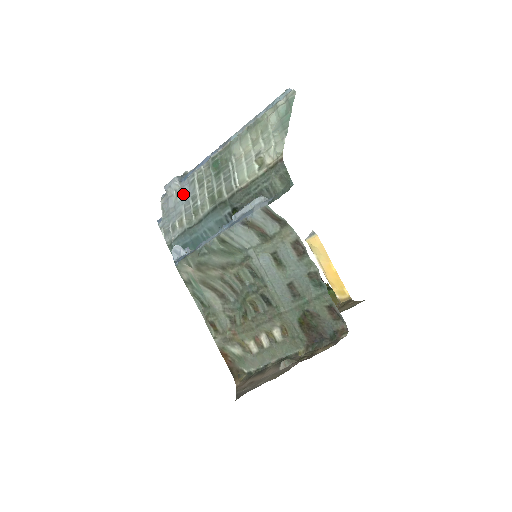
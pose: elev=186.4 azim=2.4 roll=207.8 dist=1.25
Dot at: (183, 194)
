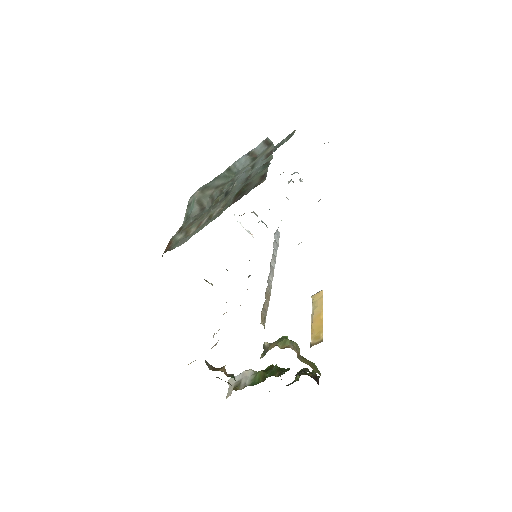
Dot at: occluded
